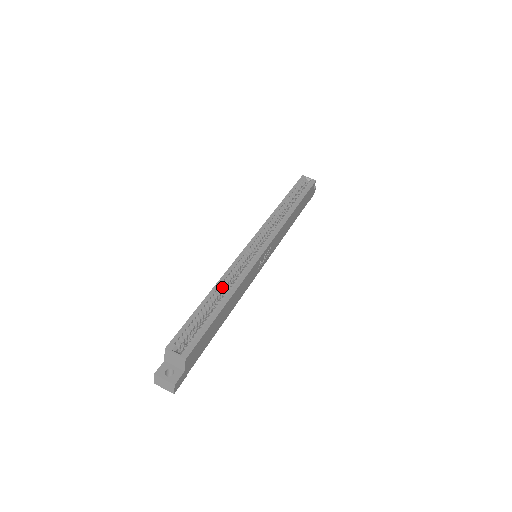
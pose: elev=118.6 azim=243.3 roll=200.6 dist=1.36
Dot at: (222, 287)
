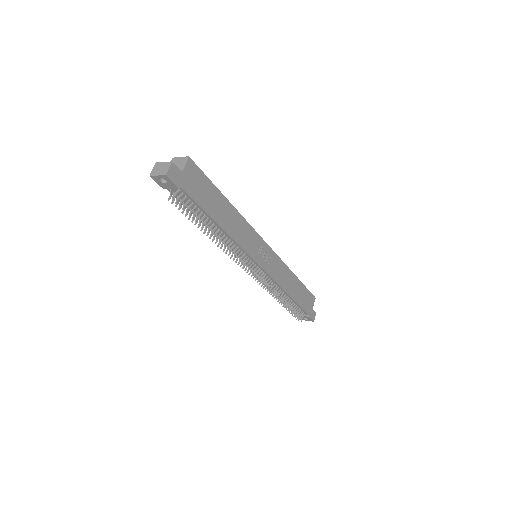
Dot at: occluded
